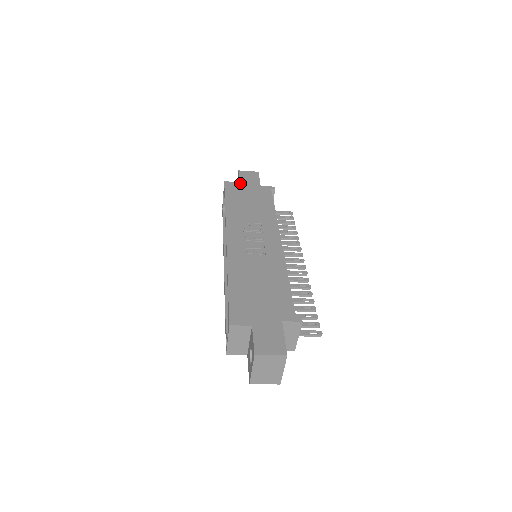
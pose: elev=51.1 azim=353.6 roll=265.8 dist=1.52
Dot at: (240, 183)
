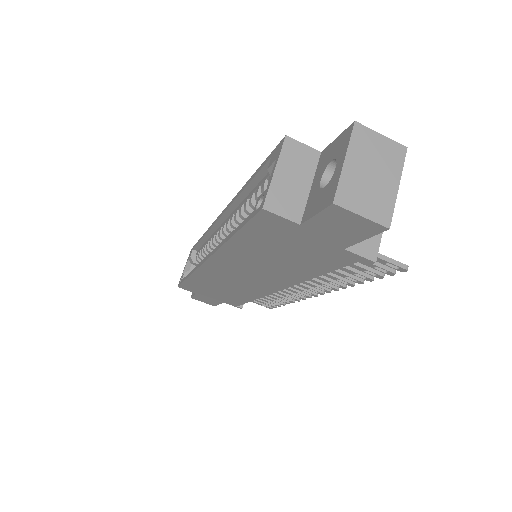
Dot at: occluded
